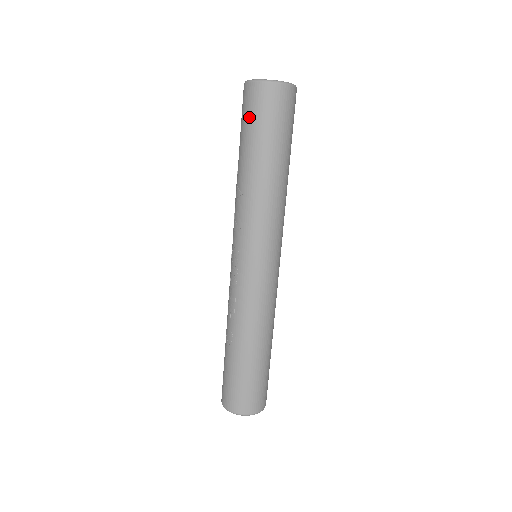
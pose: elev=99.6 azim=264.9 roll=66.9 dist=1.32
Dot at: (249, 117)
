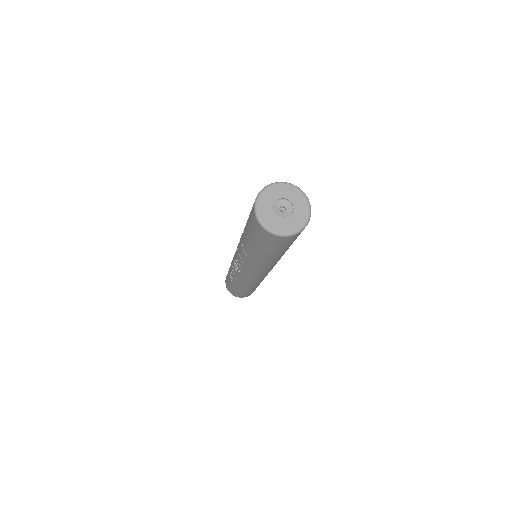
Dot at: (256, 237)
